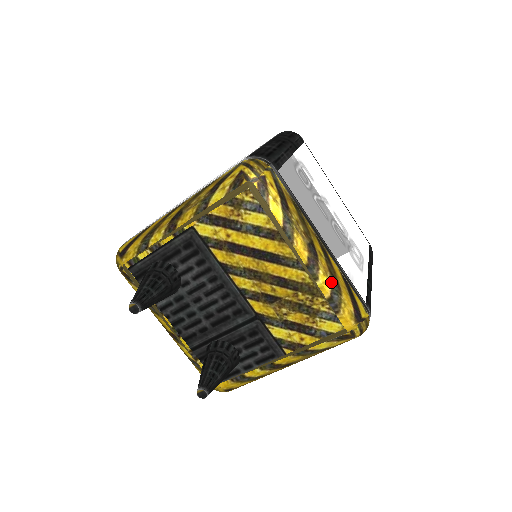
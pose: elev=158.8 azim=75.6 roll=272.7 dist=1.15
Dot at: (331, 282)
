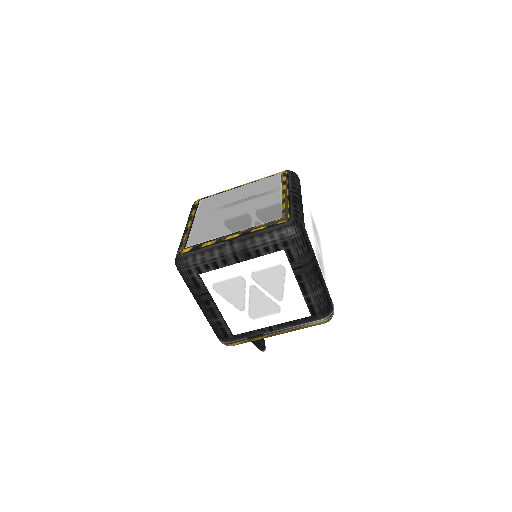
Dot at: occluded
